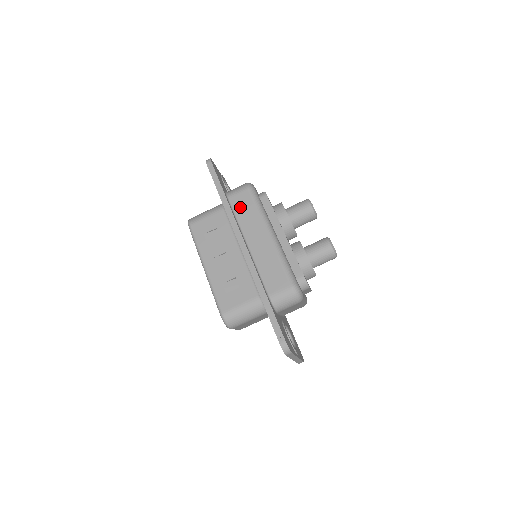
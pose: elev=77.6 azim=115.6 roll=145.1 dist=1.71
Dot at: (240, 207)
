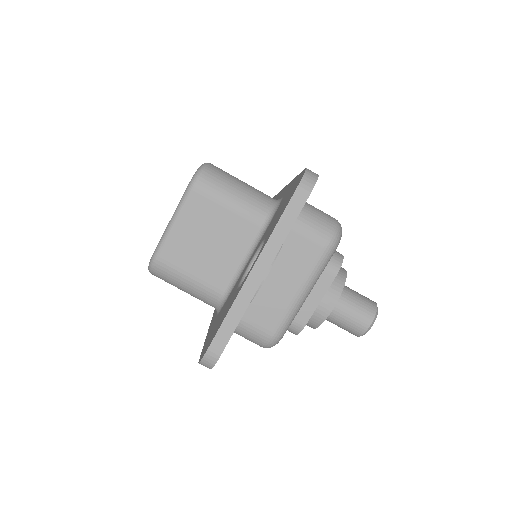
Dot at: occluded
